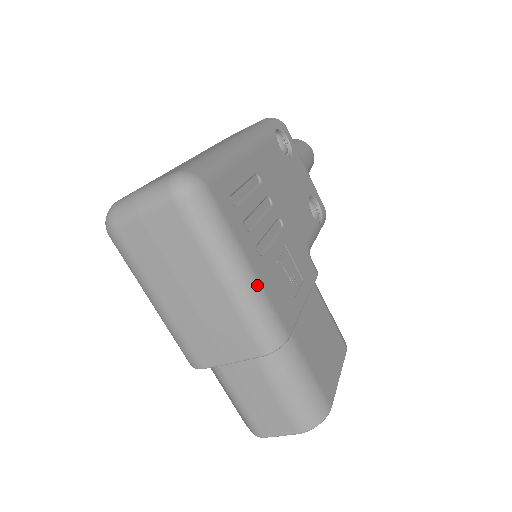
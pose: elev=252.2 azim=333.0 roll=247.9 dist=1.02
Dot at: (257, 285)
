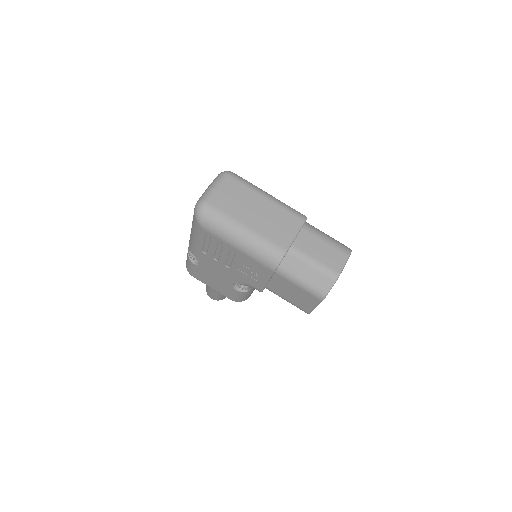
Dot at: occluded
